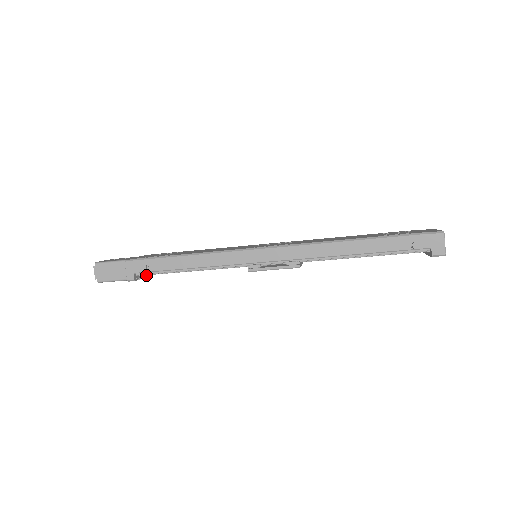
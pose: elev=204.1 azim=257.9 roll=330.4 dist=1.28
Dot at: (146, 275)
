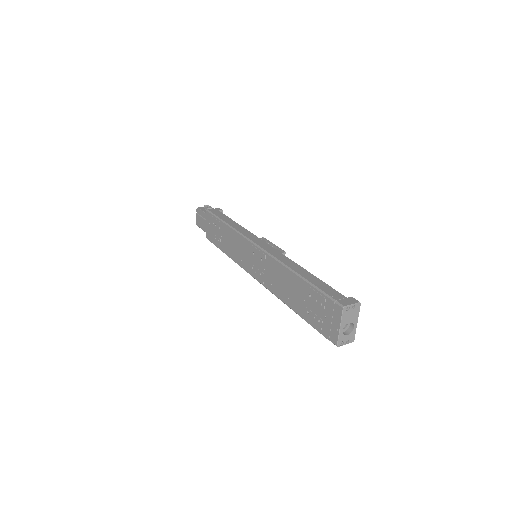
Dot at: occluded
